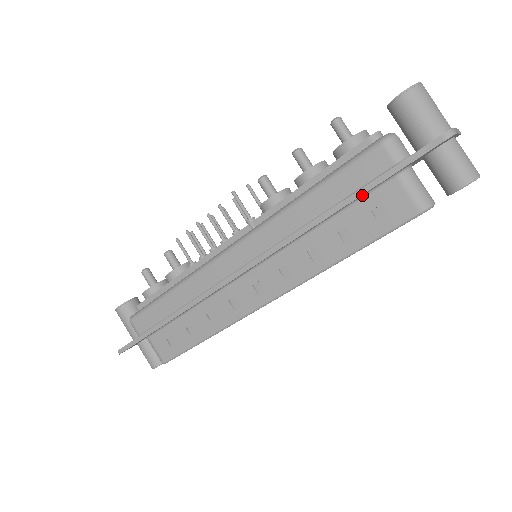
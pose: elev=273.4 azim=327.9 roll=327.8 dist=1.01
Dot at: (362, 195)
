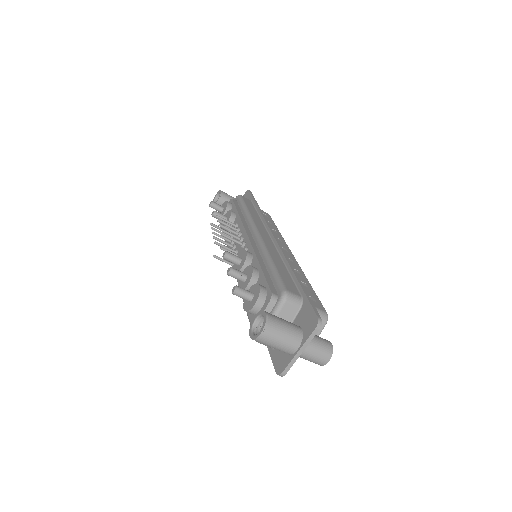
Dot at: occluded
